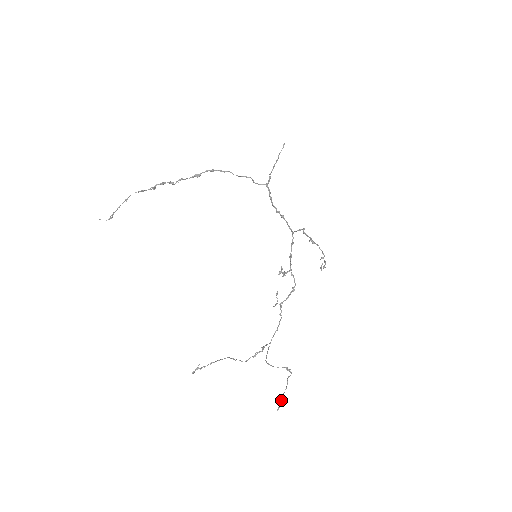
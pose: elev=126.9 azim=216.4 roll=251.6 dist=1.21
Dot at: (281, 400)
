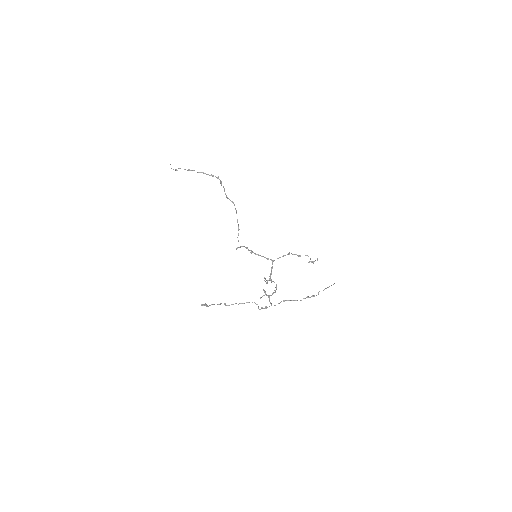
Dot at: (331, 285)
